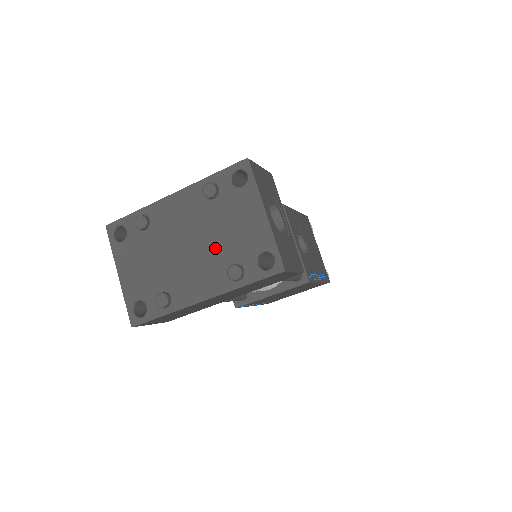
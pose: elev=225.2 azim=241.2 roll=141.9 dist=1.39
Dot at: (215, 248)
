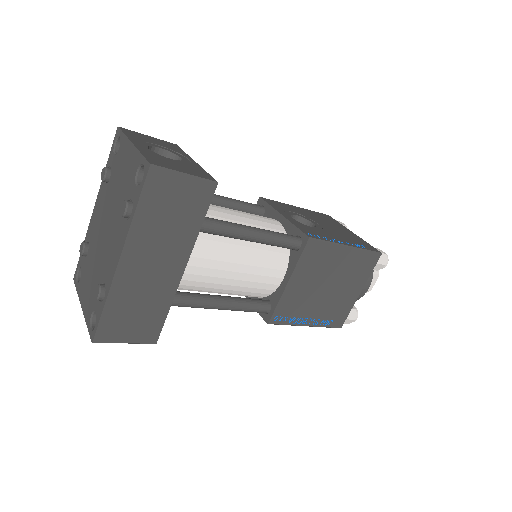
Dot at: (116, 209)
